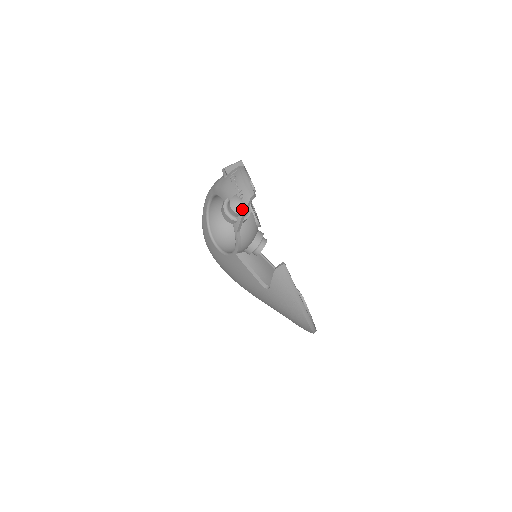
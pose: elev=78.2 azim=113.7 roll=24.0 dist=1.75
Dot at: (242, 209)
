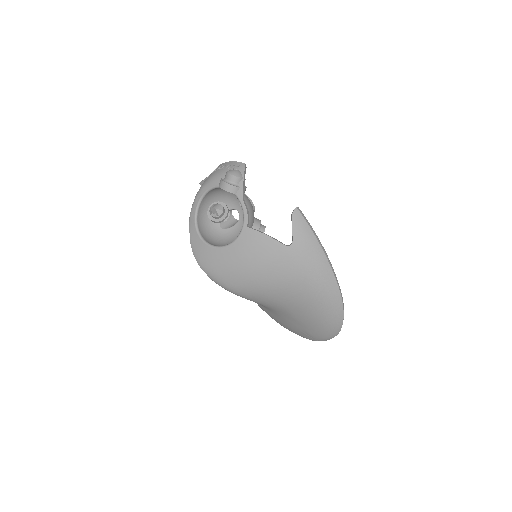
Dot at: (241, 174)
